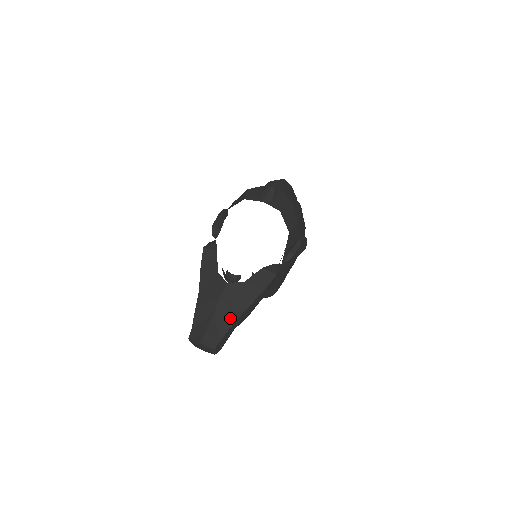
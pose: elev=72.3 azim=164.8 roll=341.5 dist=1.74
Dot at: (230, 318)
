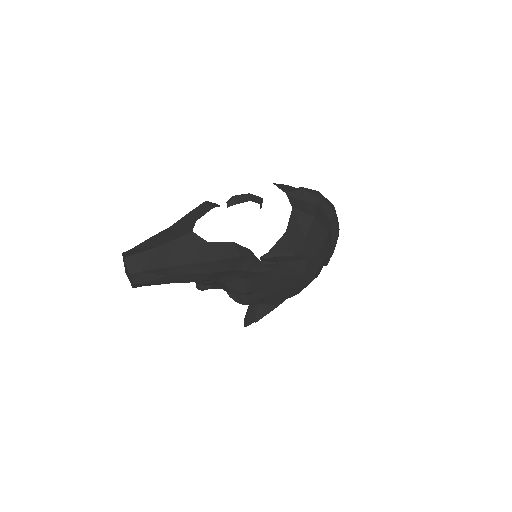
Dot at: (167, 260)
